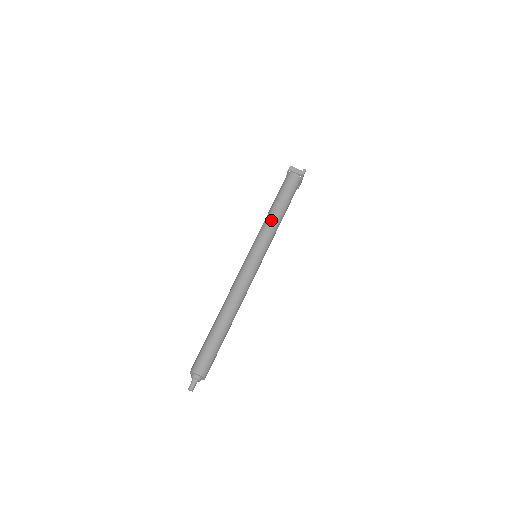
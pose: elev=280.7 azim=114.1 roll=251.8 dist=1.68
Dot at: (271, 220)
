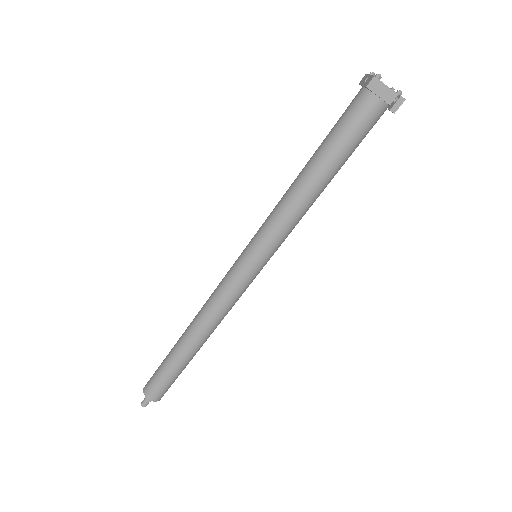
Dot at: (295, 205)
